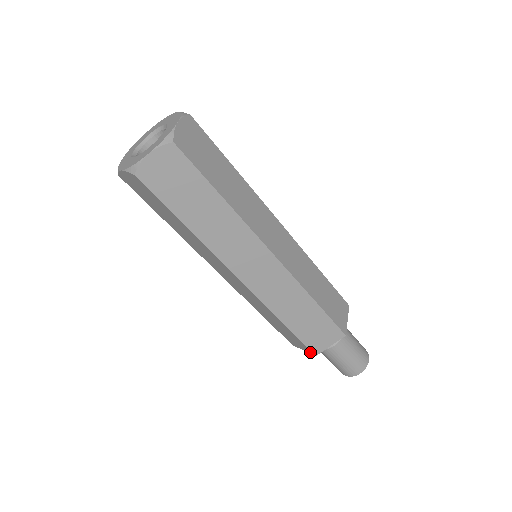
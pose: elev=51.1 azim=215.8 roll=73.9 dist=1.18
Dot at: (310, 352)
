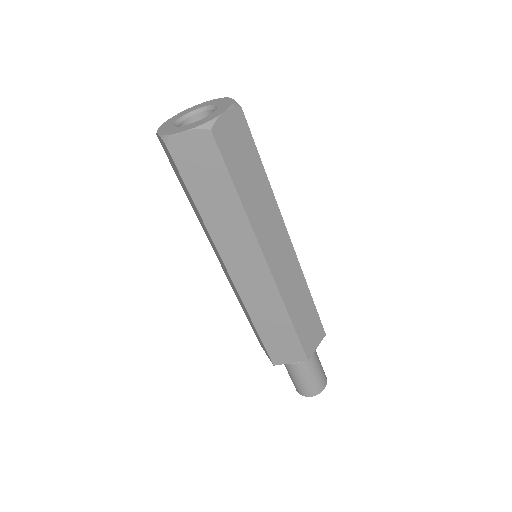
Dot at: (270, 360)
